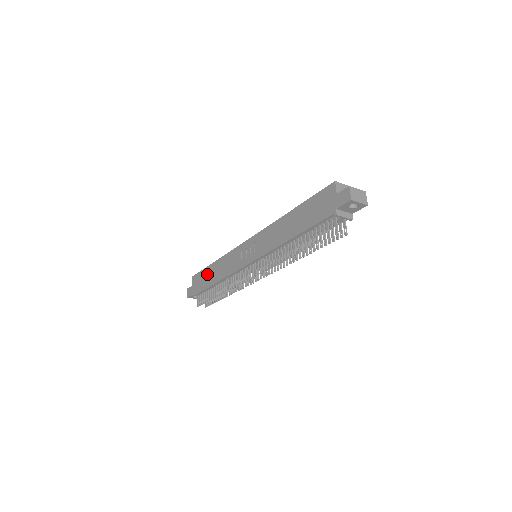
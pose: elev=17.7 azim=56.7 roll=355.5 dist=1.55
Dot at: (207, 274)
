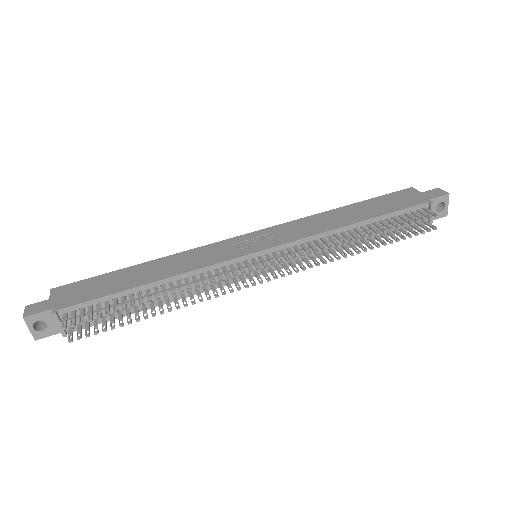
Dot at: (116, 277)
